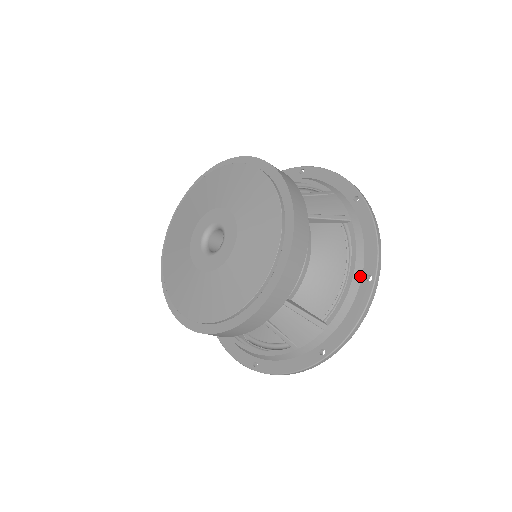
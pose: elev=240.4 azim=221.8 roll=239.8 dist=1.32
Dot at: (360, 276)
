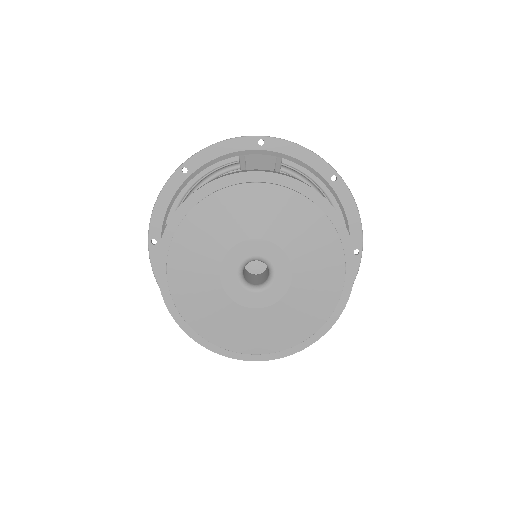
Dot at: occluded
